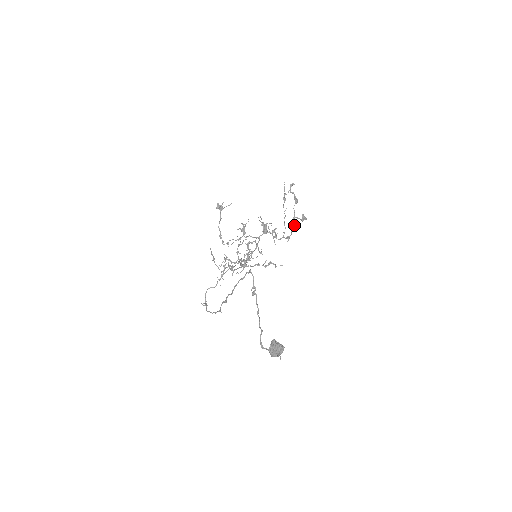
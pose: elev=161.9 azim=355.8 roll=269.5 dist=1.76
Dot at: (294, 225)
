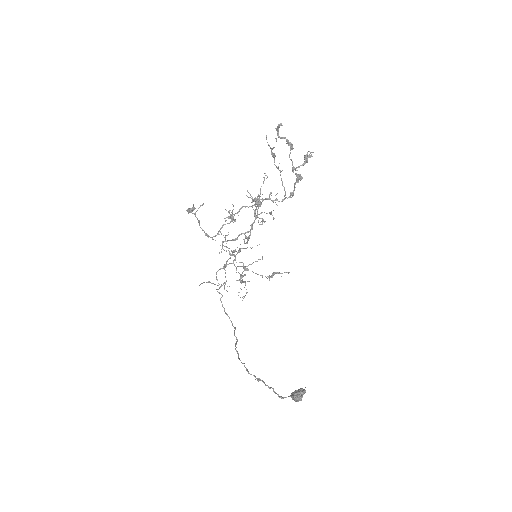
Dot at: occluded
